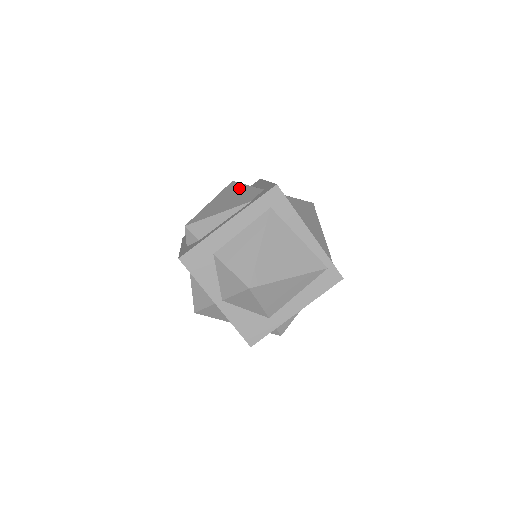
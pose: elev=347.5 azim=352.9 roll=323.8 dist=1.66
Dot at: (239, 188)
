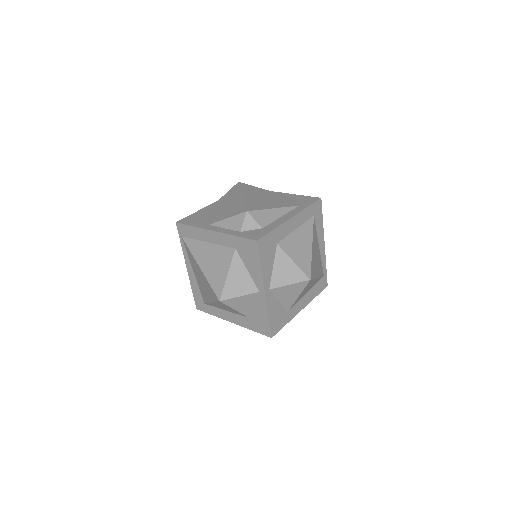
Dot at: (262, 191)
